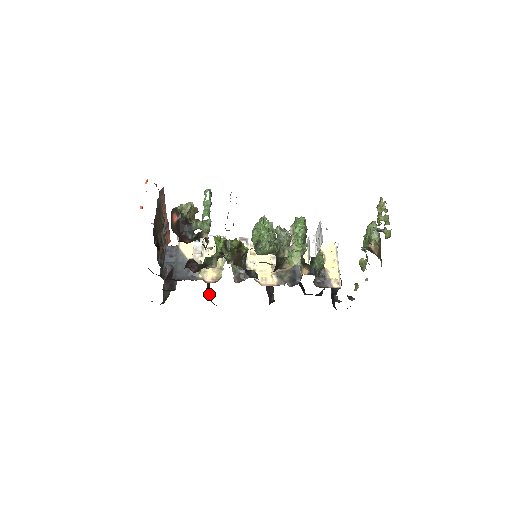
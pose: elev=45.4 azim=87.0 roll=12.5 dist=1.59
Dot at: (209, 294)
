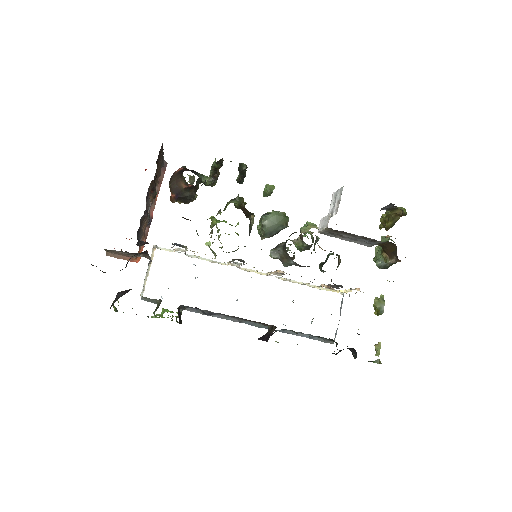
Dot at: occluded
